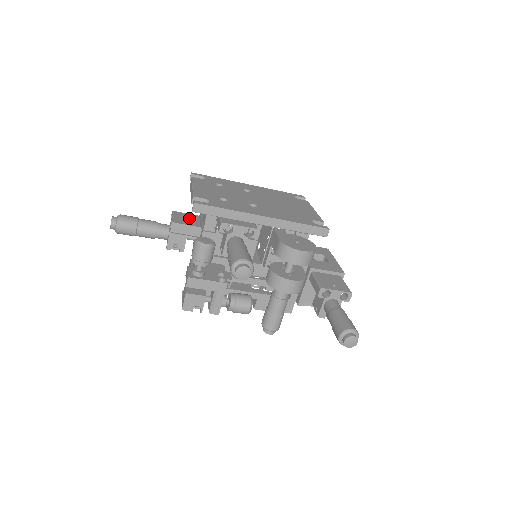
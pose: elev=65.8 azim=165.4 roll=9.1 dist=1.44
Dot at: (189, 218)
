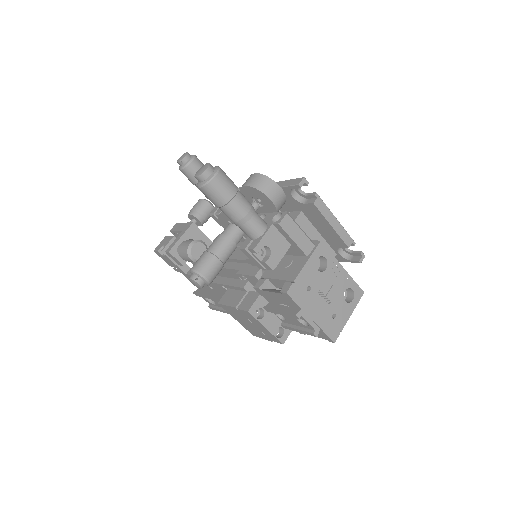
Dot at: occluded
